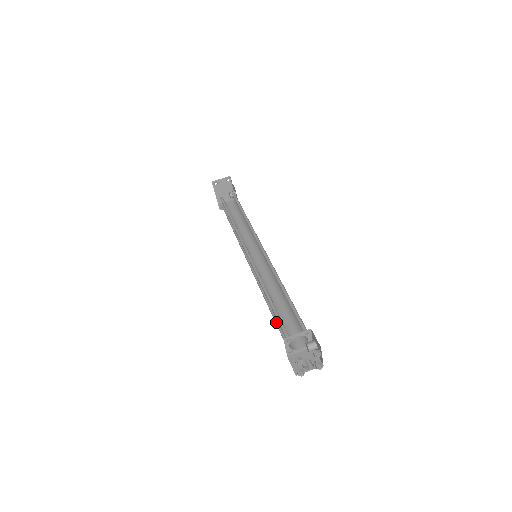
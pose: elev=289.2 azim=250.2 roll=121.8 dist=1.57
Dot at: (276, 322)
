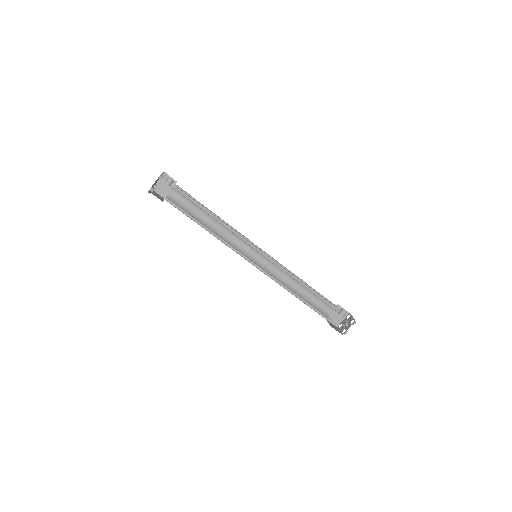
Dot at: occluded
